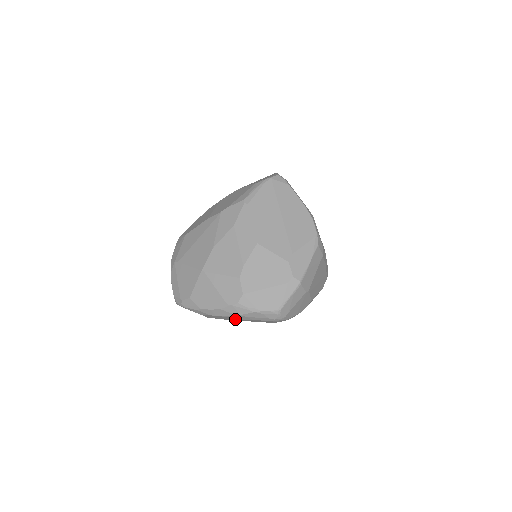
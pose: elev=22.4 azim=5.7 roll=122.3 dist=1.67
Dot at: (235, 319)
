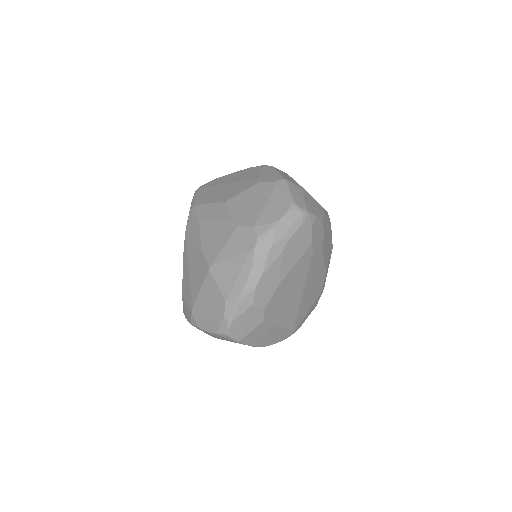
Dot at: (278, 267)
